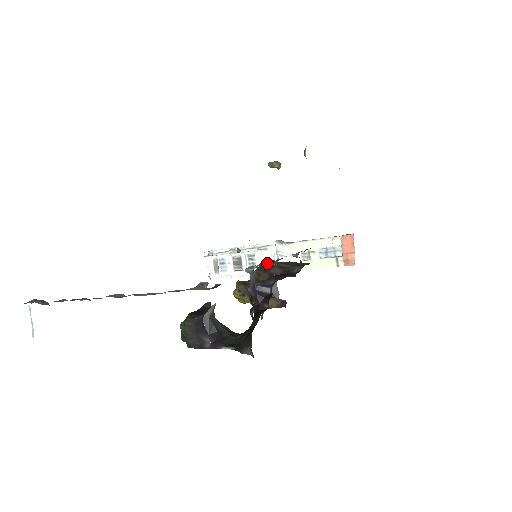
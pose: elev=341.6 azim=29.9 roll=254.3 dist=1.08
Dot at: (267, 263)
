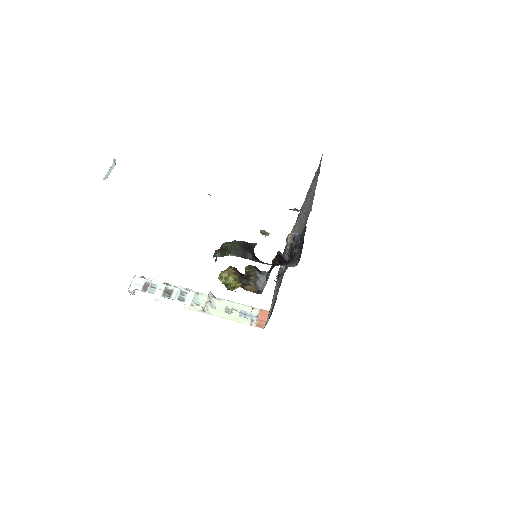
Dot at: occluded
